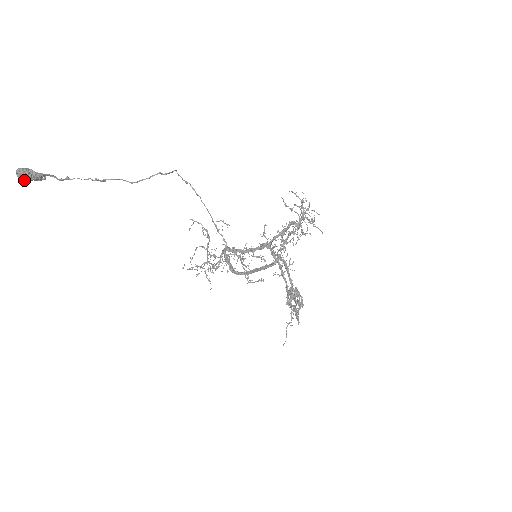
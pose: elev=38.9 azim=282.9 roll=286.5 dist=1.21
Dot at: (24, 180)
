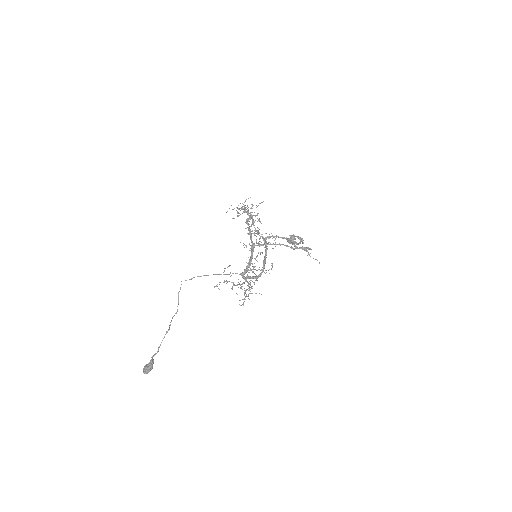
Dot at: occluded
